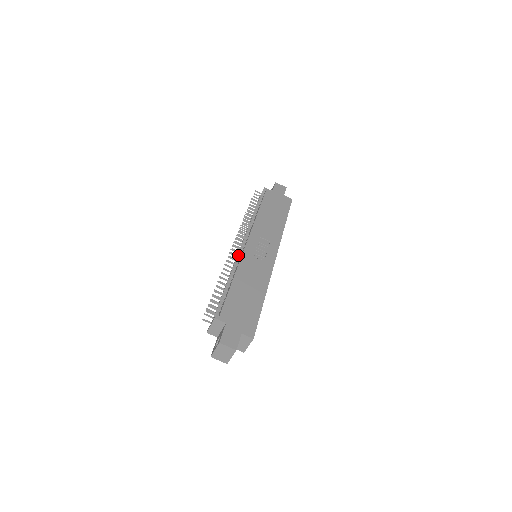
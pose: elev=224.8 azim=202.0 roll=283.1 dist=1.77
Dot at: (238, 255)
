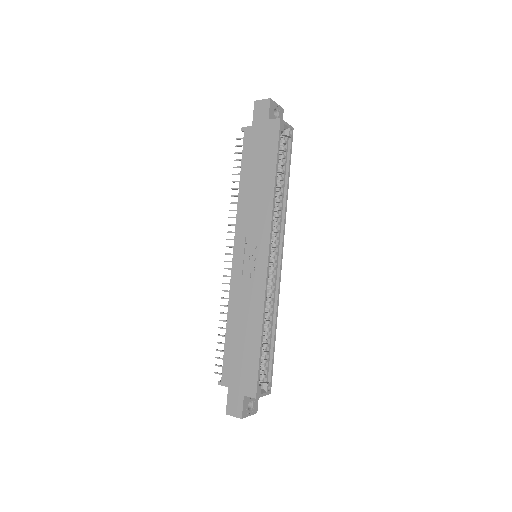
Dot at: occluded
